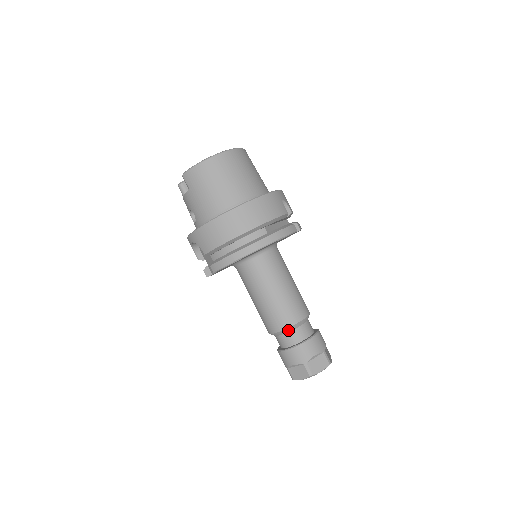
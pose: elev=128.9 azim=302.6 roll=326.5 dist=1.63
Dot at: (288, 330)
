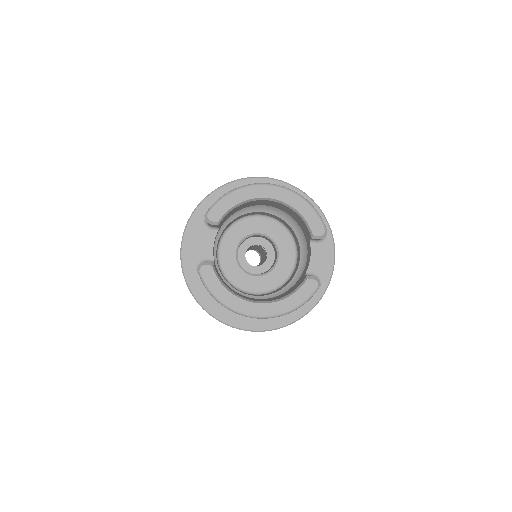
Dot at: occluded
